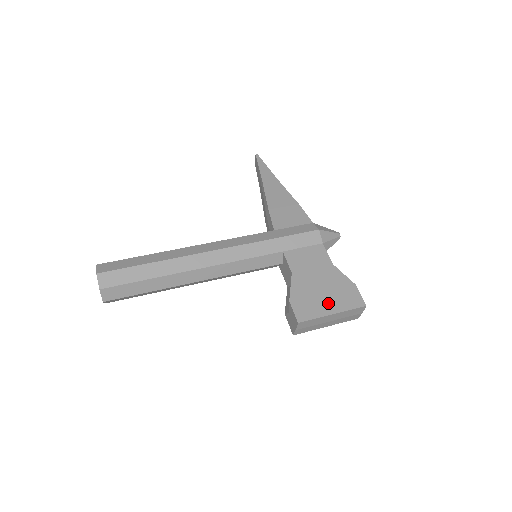
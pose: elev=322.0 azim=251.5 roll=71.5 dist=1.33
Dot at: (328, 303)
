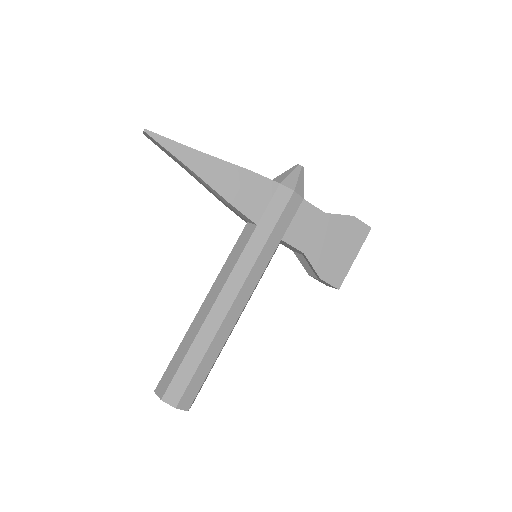
Dot at: (346, 253)
